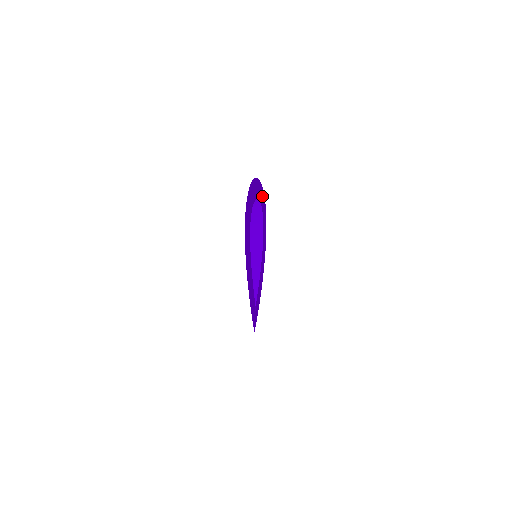
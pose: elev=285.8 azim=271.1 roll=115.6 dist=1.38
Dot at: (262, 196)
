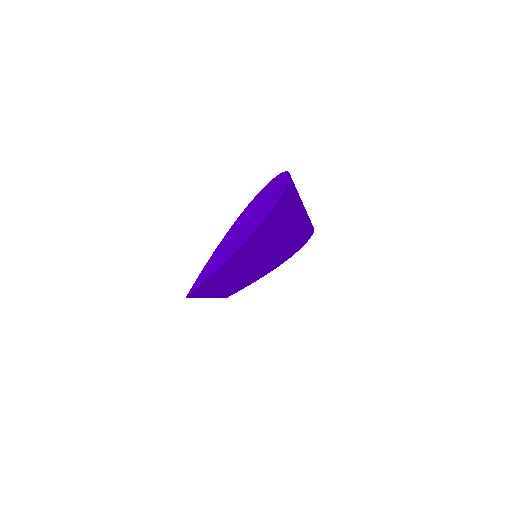
Dot at: (296, 208)
